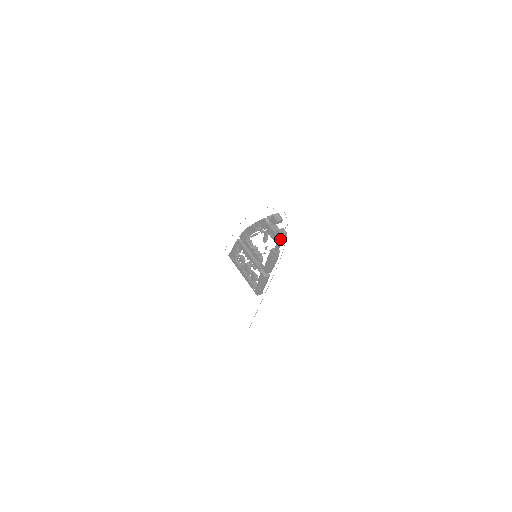
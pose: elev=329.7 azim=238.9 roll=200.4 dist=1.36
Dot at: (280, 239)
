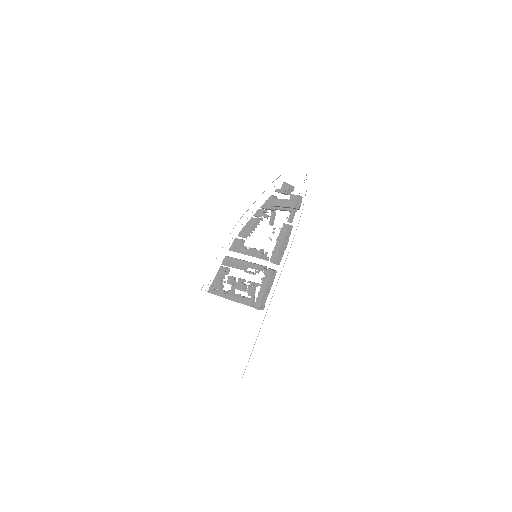
Dot at: (296, 202)
